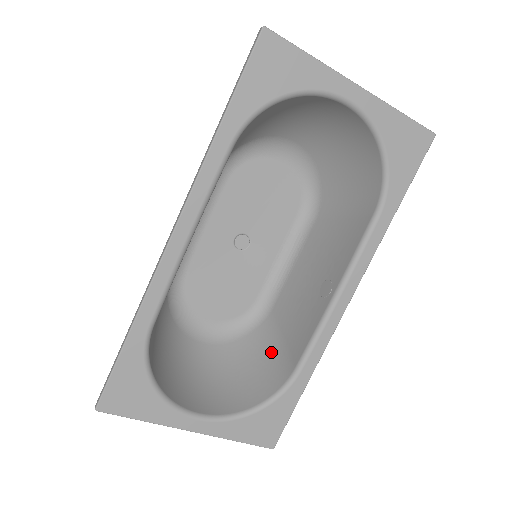
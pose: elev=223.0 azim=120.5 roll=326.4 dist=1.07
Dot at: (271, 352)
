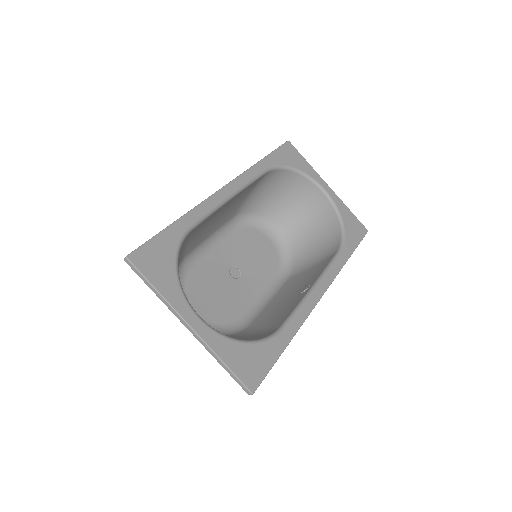
Dot at: (252, 335)
